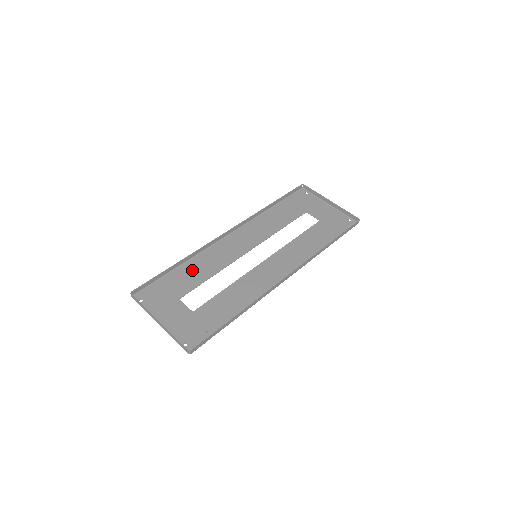
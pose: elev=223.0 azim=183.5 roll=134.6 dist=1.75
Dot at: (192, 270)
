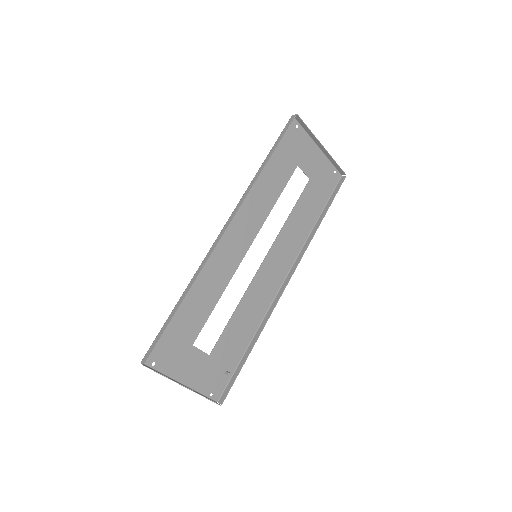
Dot at: (196, 300)
